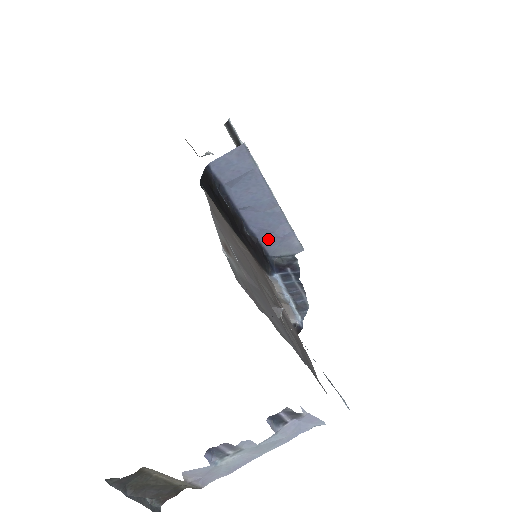
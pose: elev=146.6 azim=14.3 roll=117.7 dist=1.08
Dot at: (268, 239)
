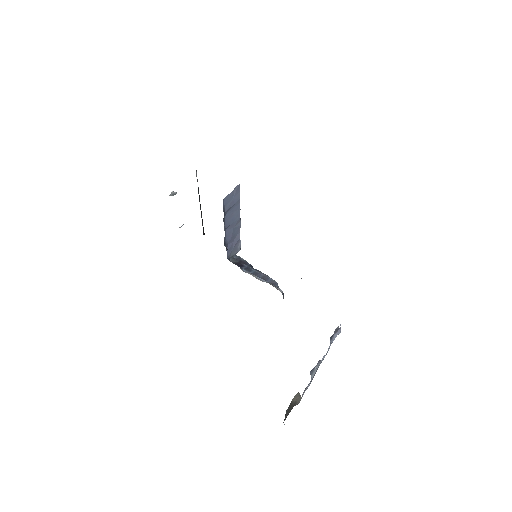
Dot at: (229, 247)
